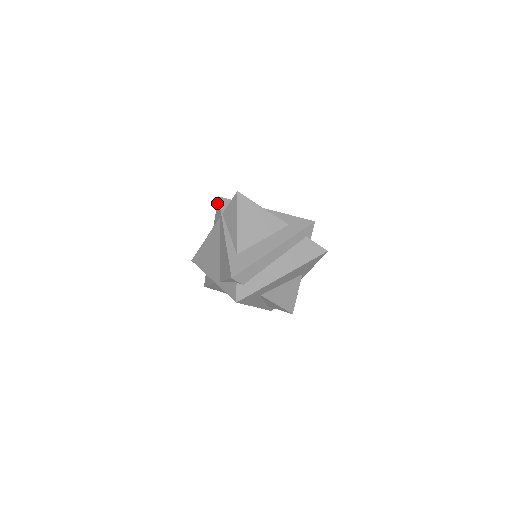
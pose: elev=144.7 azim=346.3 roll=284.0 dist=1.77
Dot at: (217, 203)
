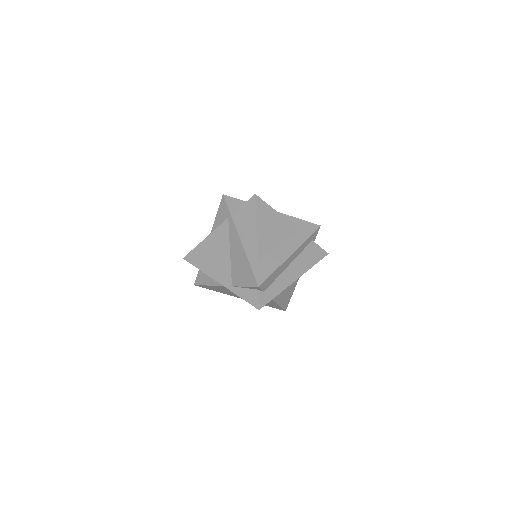
Dot at: (221, 201)
